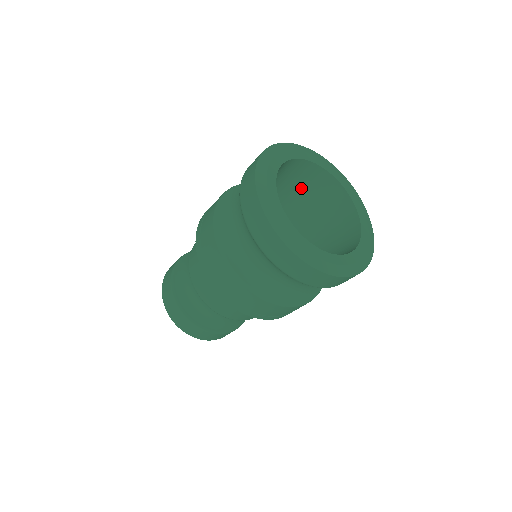
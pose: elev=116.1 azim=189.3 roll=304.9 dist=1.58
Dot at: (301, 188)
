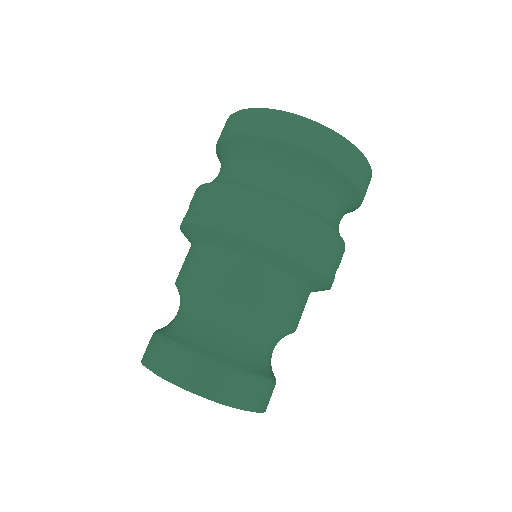
Dot at: occluded
